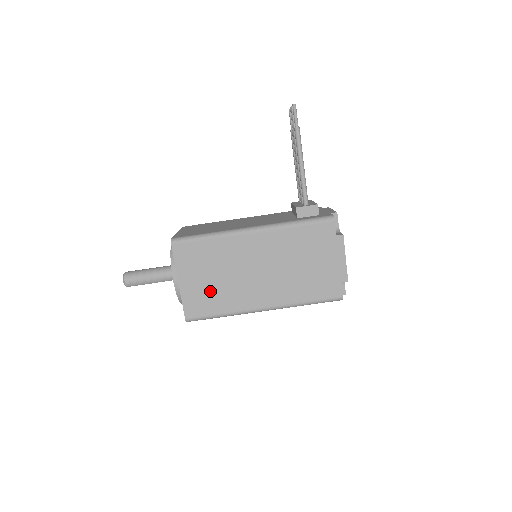
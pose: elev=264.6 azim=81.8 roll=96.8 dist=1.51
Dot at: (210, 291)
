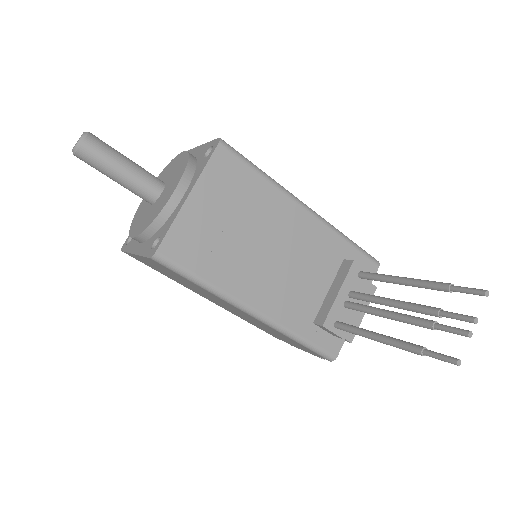
Dot at: (165, 273)
